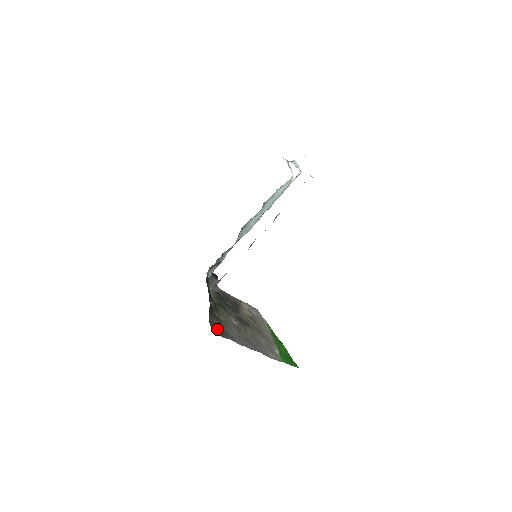
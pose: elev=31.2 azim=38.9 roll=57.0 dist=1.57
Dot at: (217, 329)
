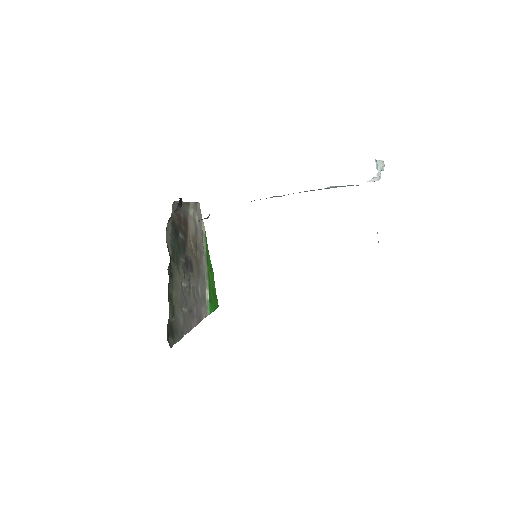
Dot at: (171, 335)
